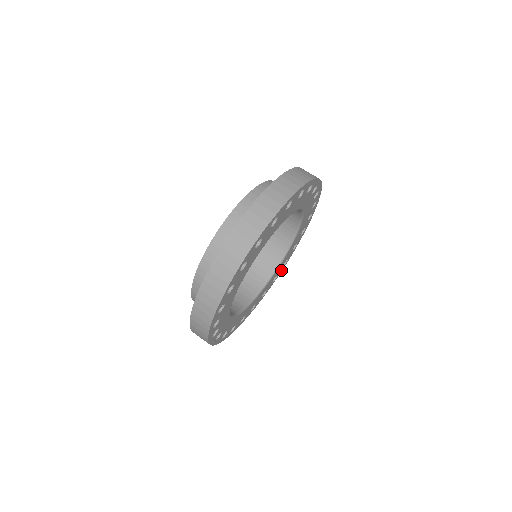
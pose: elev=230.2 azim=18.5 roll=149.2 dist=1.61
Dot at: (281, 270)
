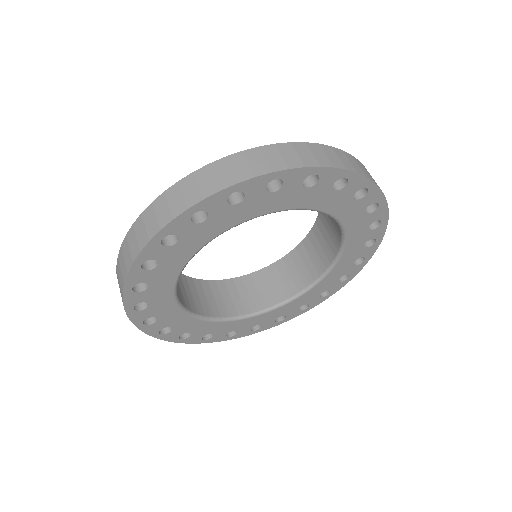
Dot at: (269, 326)
